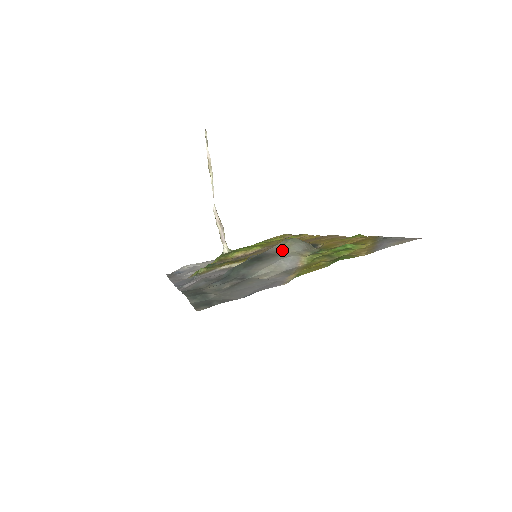
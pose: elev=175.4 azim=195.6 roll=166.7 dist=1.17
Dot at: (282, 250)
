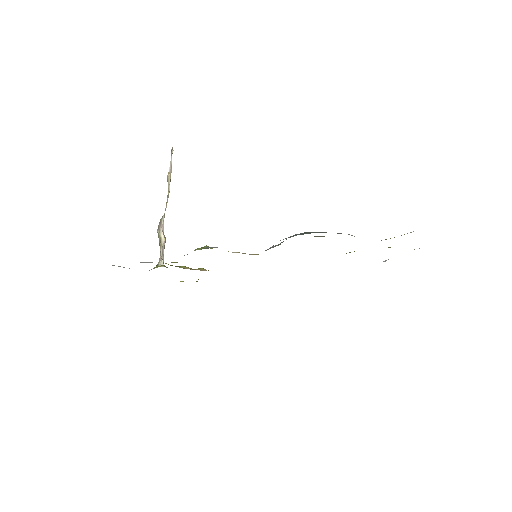
Dot at: occluded
